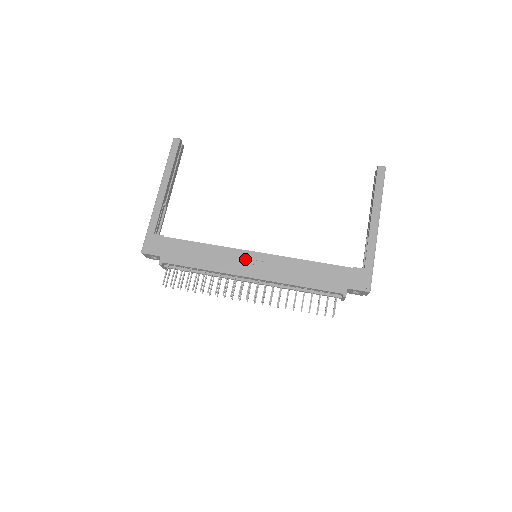
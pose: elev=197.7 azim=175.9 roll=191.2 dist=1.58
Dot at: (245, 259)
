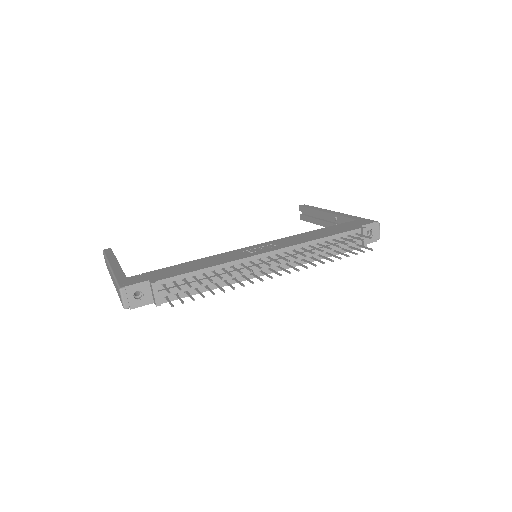
Dot at: (248, 250)
